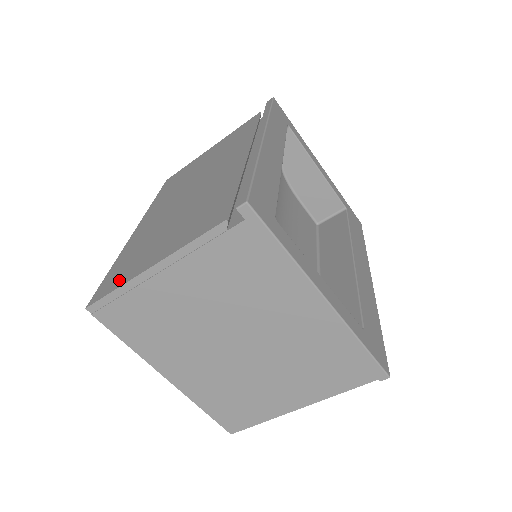
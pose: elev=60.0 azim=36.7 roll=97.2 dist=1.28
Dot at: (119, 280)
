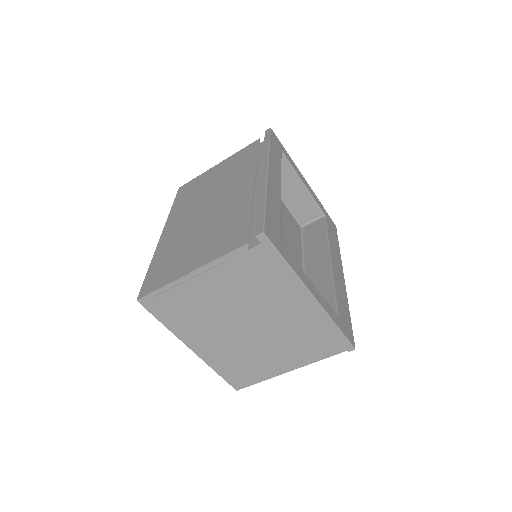
Dot at: (162, 280)
